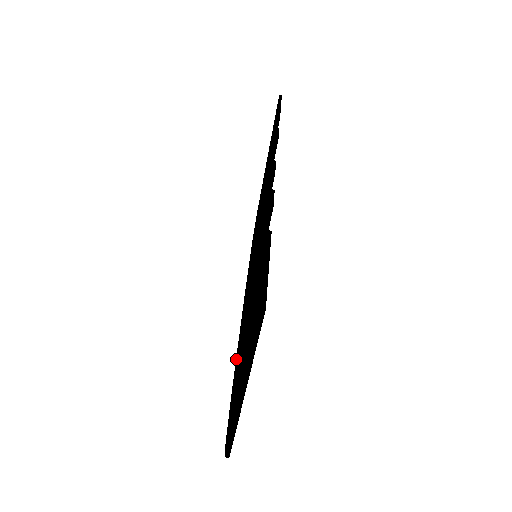
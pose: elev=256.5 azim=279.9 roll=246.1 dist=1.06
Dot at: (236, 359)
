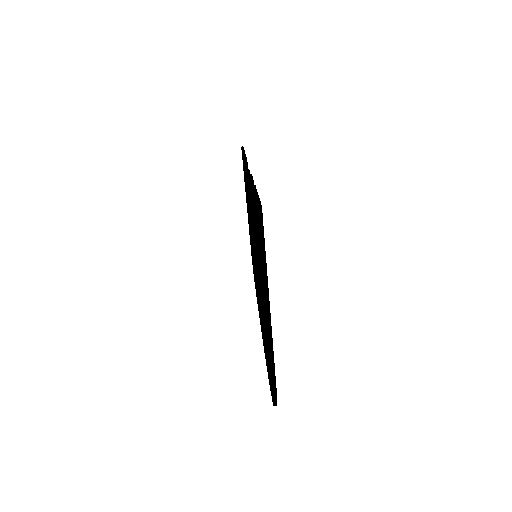
Dot at: occluded
